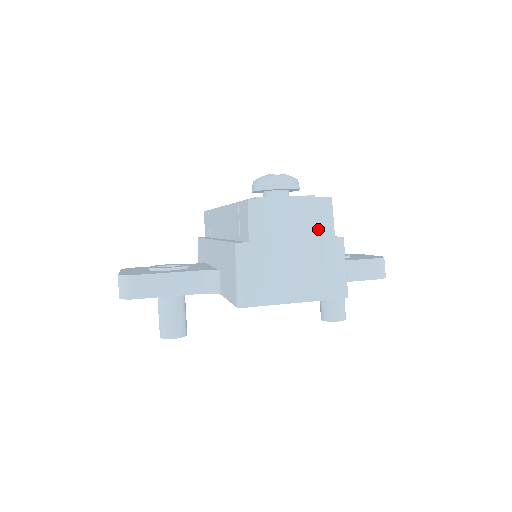
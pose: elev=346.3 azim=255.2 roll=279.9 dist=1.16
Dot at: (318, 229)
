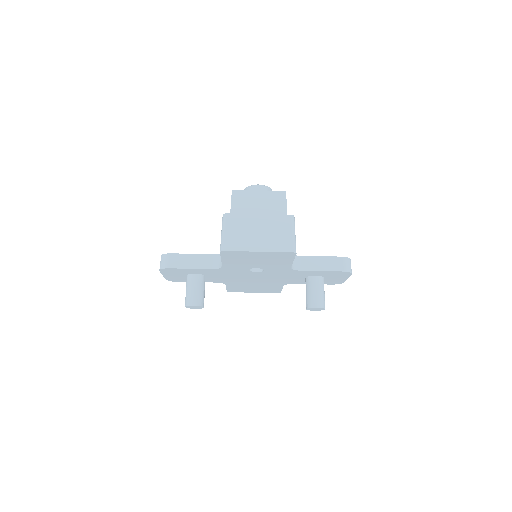
Dot at: (276, 209)
